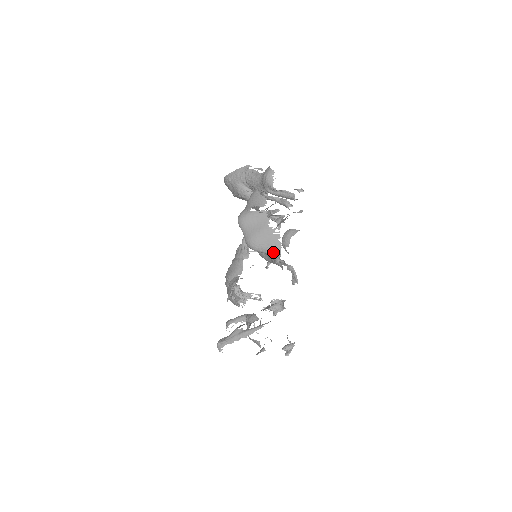
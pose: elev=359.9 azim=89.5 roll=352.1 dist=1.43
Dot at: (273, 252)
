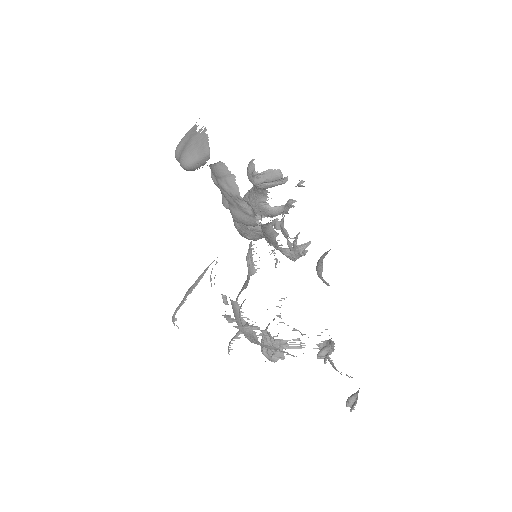
Dot at: (202, 150)
